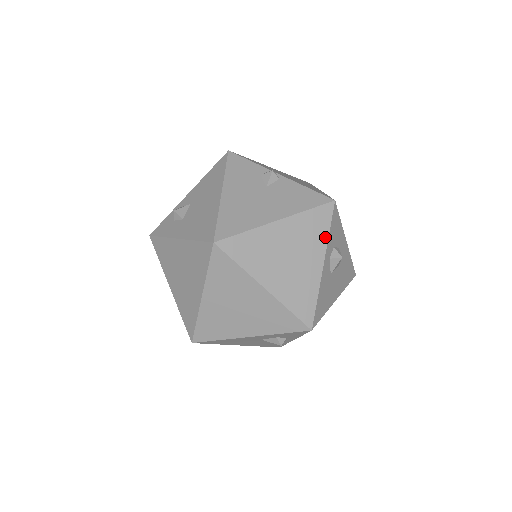
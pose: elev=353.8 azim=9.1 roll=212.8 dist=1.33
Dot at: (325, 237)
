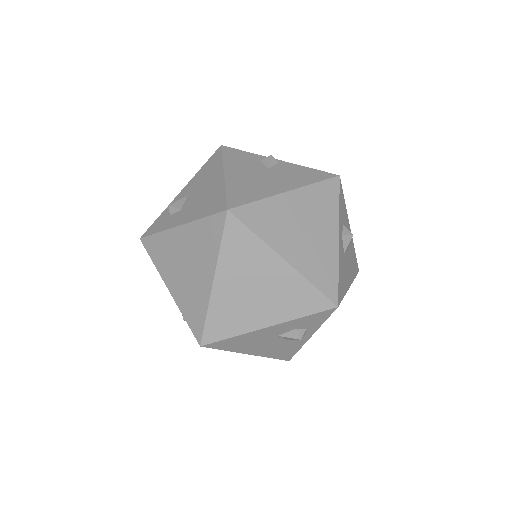
Dot at: (336, 210)
